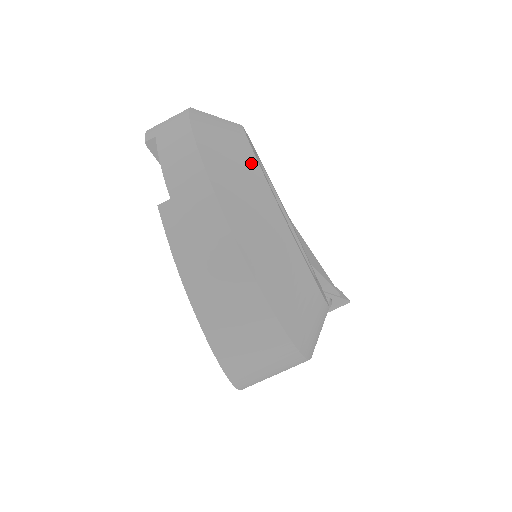
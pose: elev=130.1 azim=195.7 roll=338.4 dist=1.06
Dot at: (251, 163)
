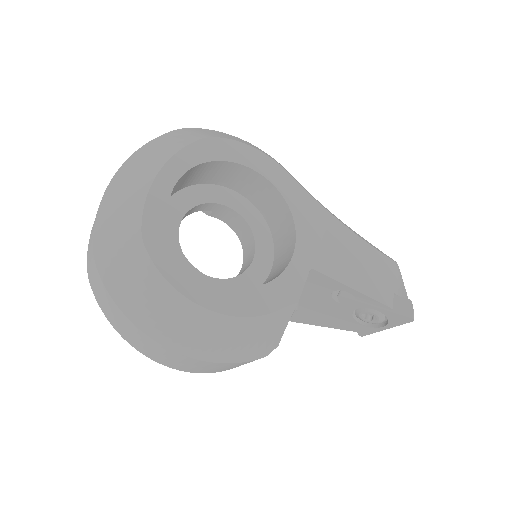
Dot at: (146, 182)
